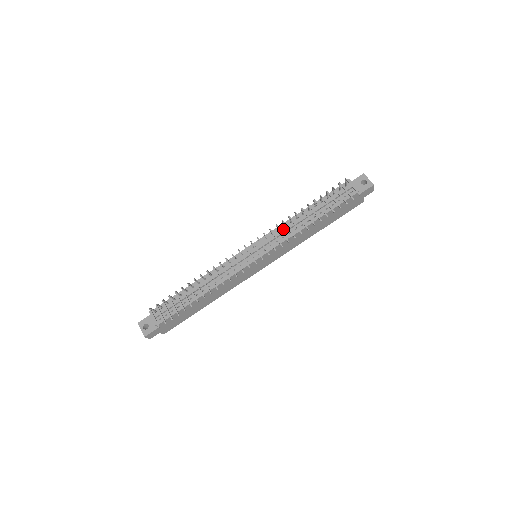
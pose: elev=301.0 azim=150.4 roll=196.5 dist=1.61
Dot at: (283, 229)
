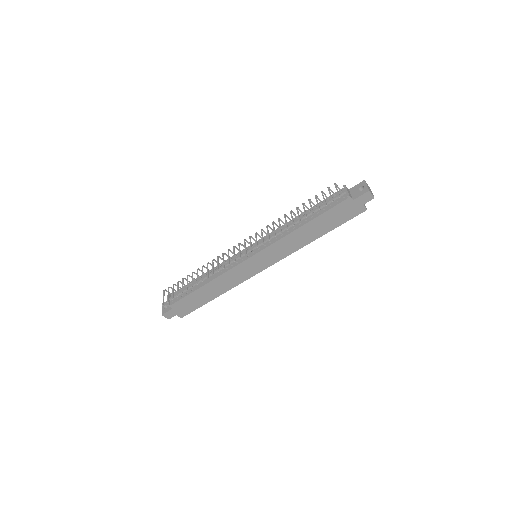
Dot at: (278, 231)
